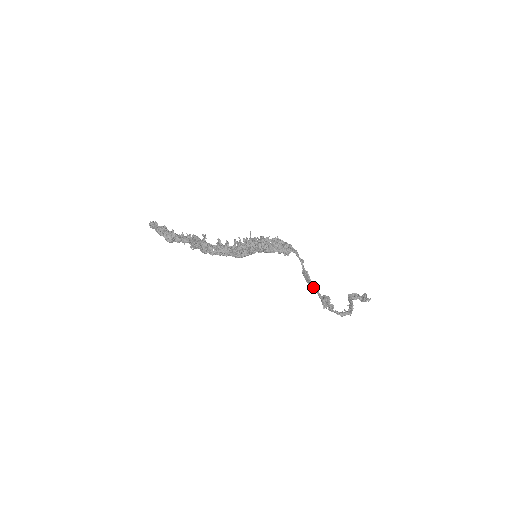
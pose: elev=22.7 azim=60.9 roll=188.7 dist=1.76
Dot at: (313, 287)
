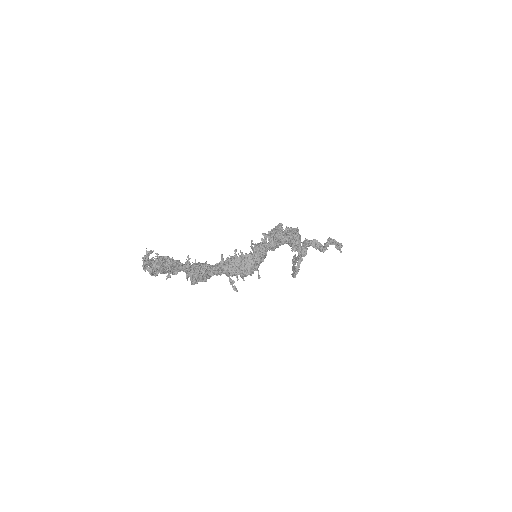
Dot at: occluded
